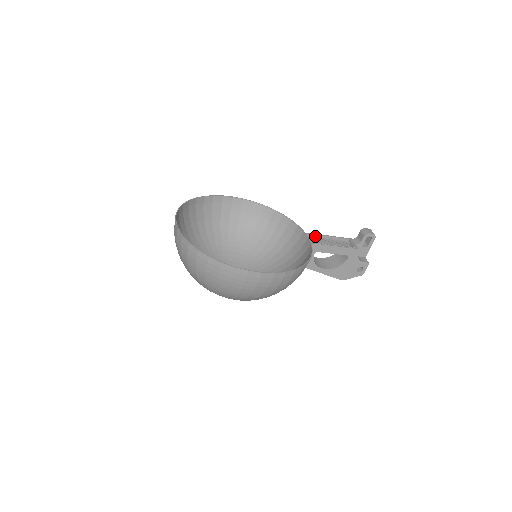
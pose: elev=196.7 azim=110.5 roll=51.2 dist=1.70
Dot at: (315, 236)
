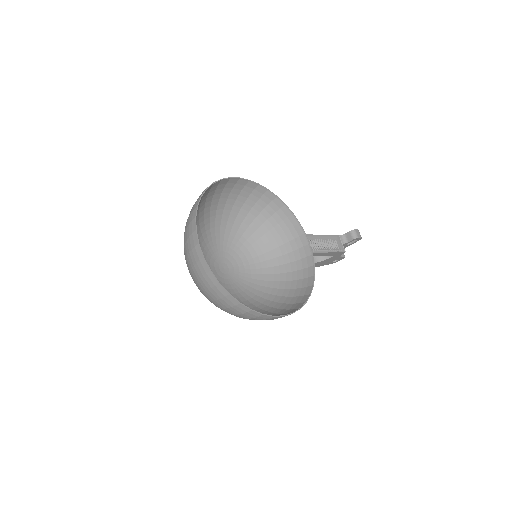
Dot at: (313, 238)
